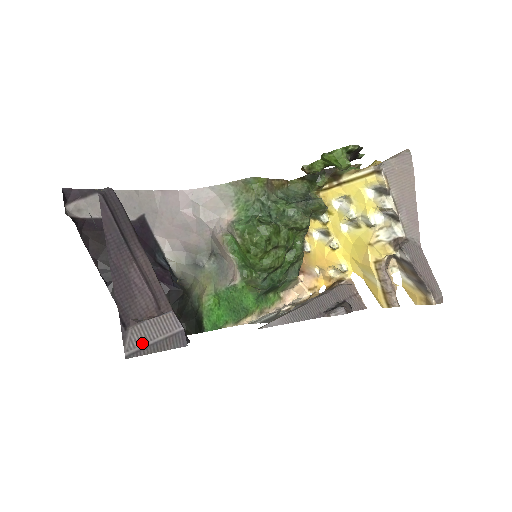
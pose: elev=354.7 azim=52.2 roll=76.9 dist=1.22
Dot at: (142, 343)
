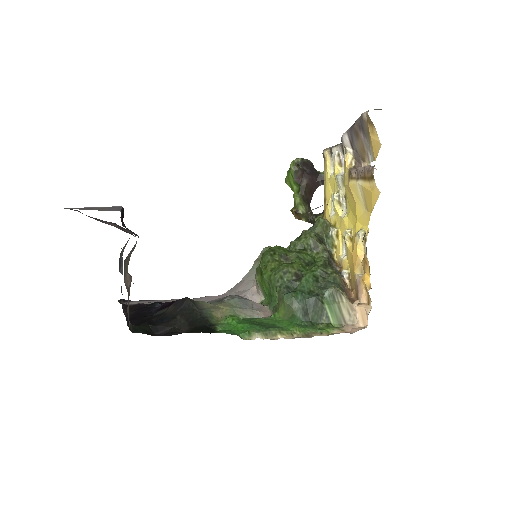
Dot at: (83, 208)
